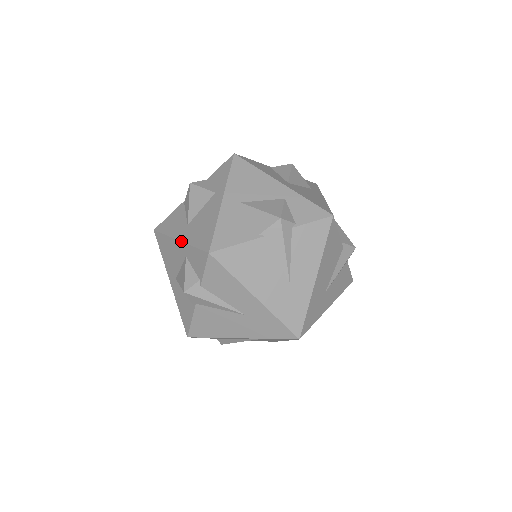
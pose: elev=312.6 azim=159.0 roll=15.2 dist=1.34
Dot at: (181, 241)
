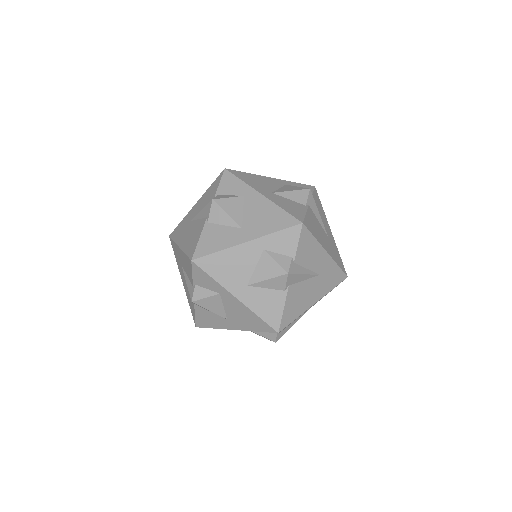
Dot at: (253, 239)
